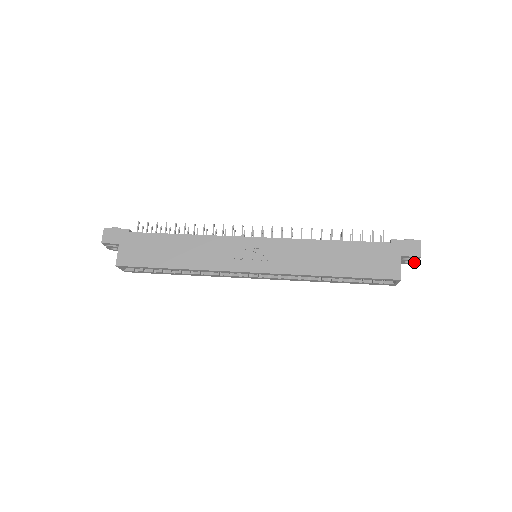
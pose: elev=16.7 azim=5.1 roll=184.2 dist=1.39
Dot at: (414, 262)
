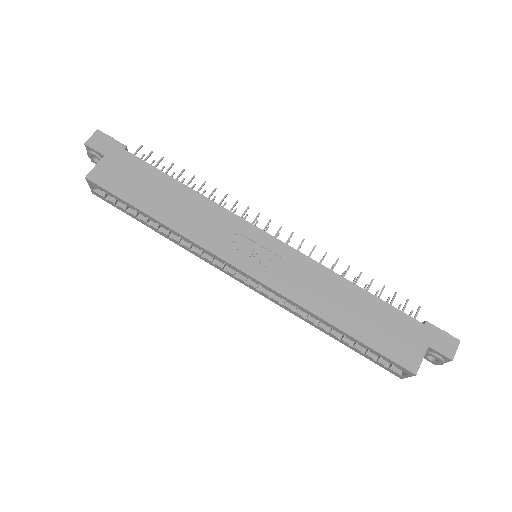
Dot at: (438, 362)
